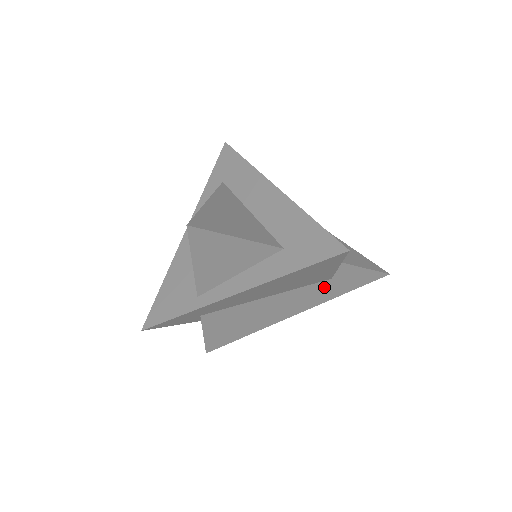
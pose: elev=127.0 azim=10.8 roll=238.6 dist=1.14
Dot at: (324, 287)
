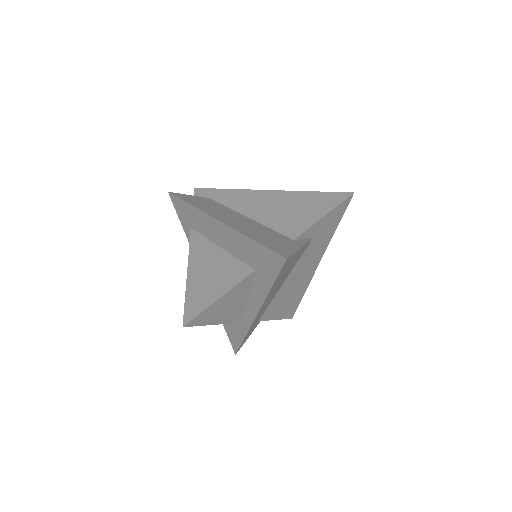
Dot at: (316, 242)
